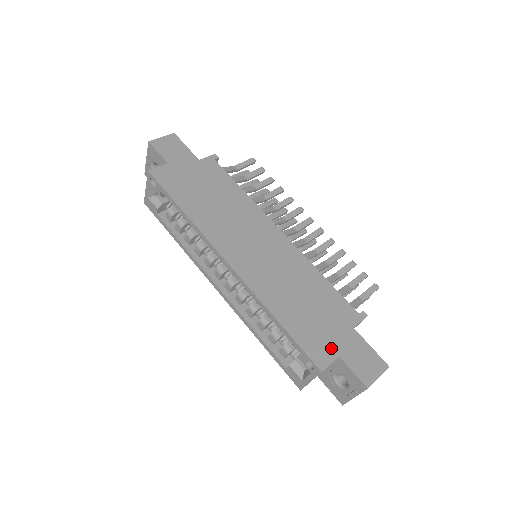
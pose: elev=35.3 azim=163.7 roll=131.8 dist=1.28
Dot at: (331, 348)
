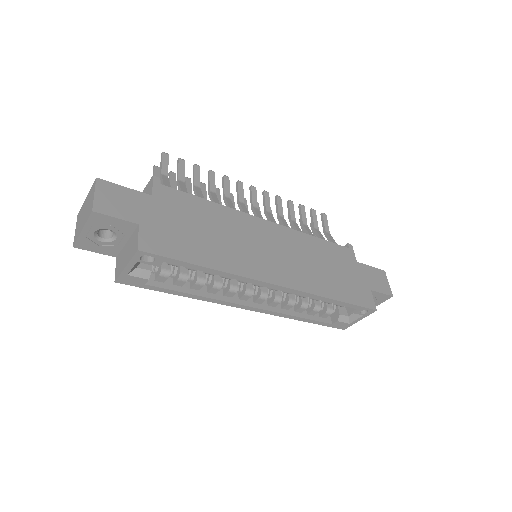
Dot at: (365, 289)
